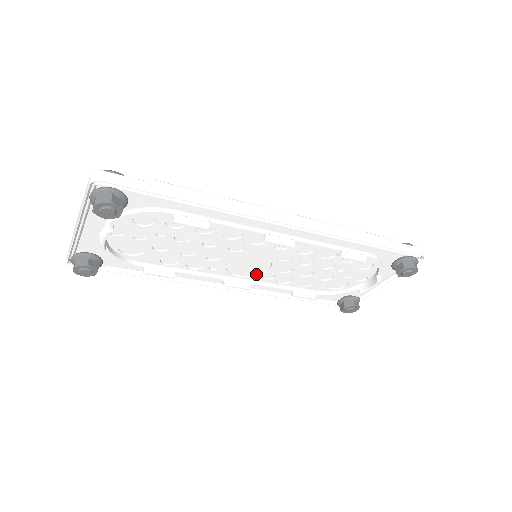
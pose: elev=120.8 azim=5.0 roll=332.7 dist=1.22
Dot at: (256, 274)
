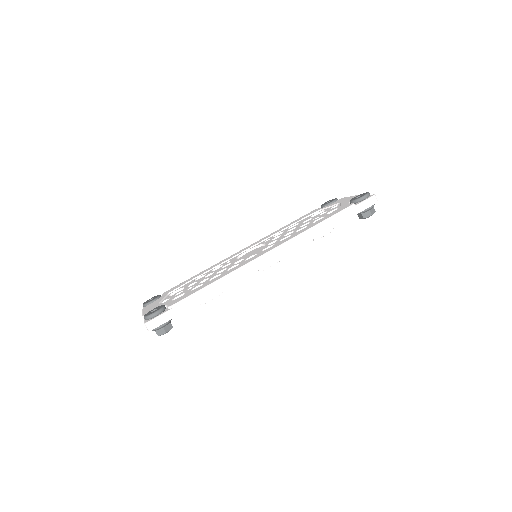
Dot at: occluded
